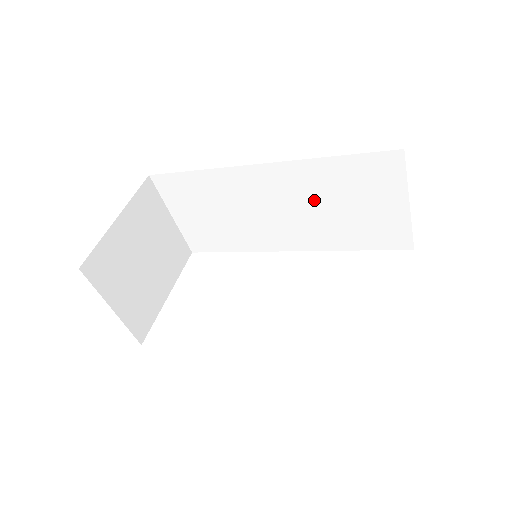
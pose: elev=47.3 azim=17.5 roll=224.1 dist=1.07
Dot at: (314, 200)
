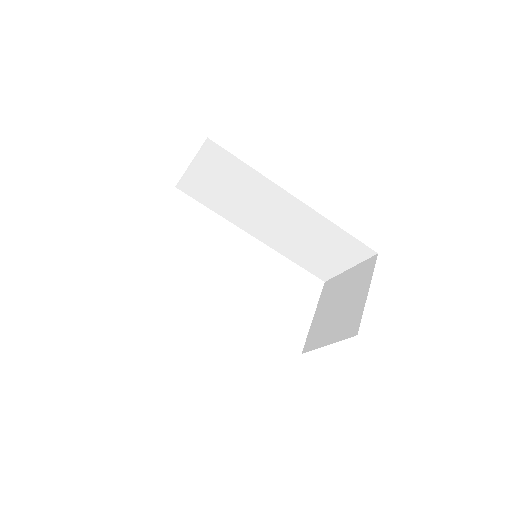
Dot at: (304, 232)
